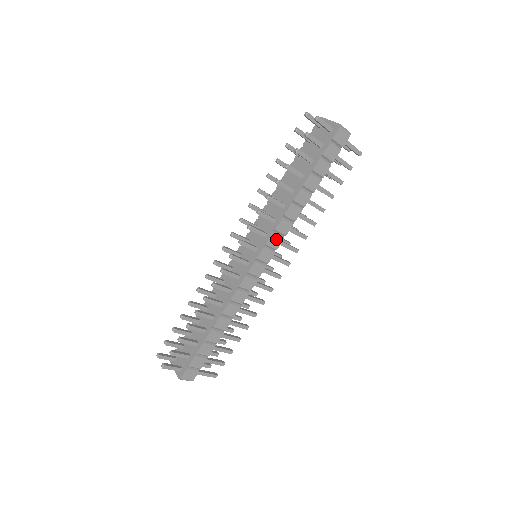
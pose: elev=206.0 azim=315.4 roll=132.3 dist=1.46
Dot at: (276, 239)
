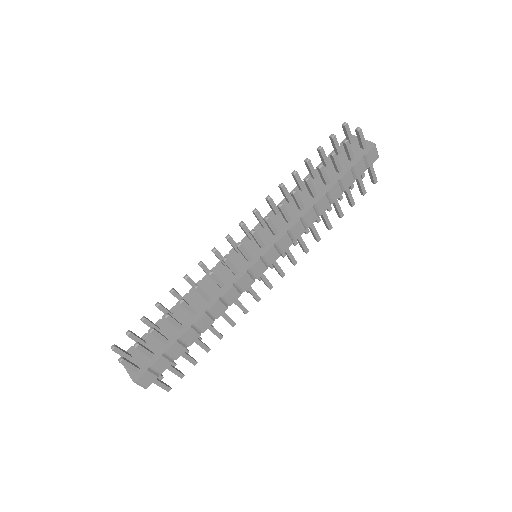
Dot at: (286, 241)
